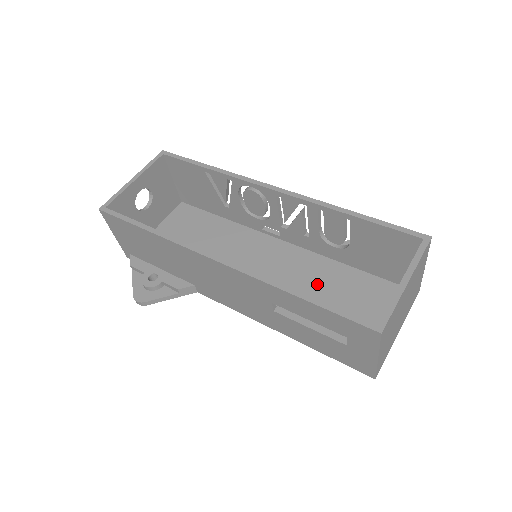
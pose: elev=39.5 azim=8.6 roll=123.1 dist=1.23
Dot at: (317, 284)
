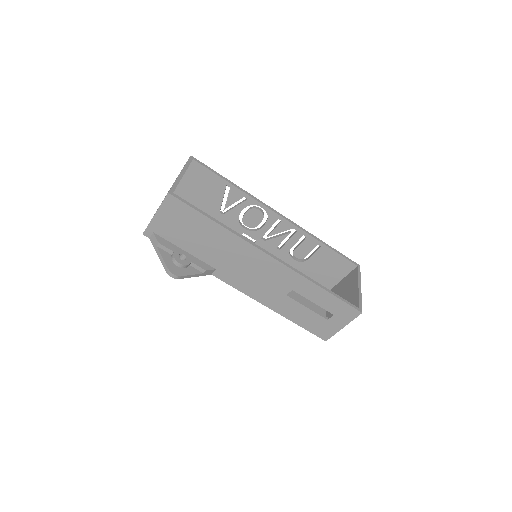
Dot at: occluded
